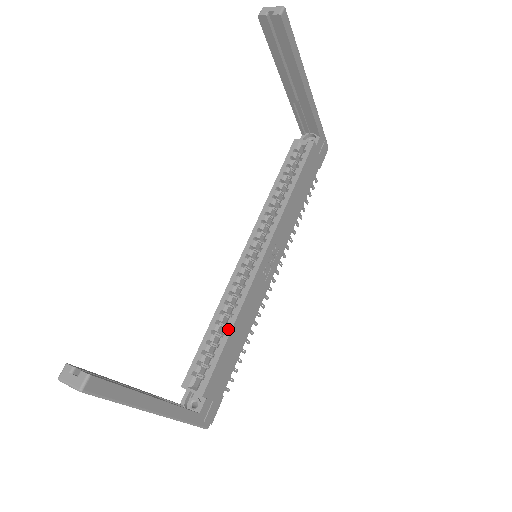
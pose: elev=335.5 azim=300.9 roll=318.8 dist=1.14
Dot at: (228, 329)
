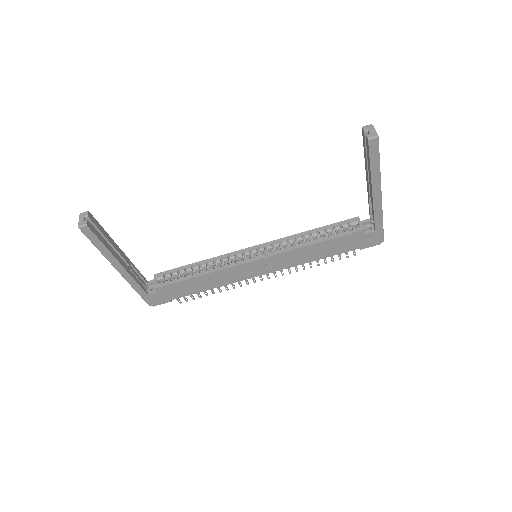
Dot at: (198, 274)
